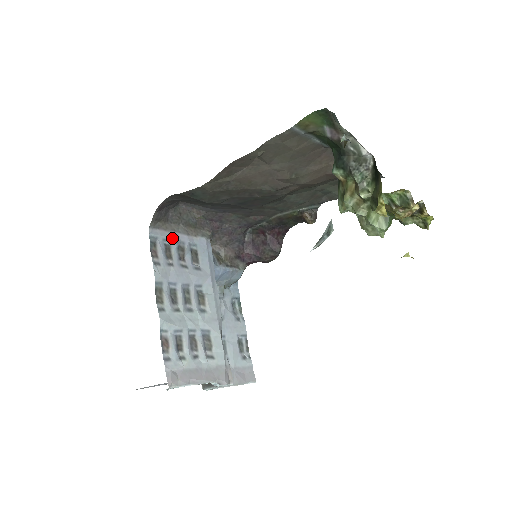
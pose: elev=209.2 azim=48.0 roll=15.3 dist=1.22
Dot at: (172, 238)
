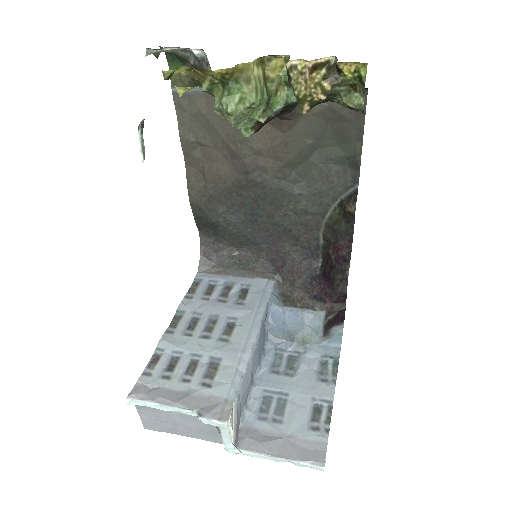
Dot at: (220, 279)
